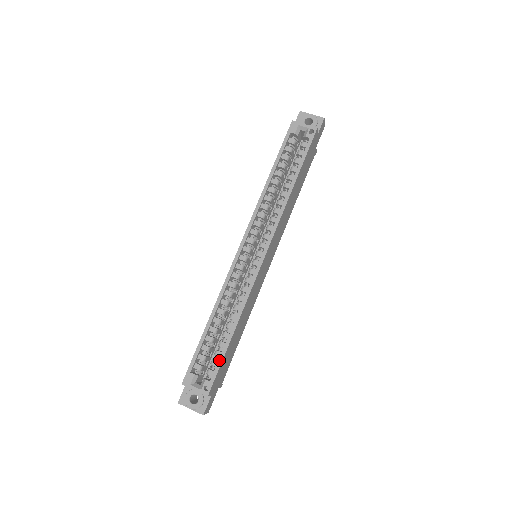
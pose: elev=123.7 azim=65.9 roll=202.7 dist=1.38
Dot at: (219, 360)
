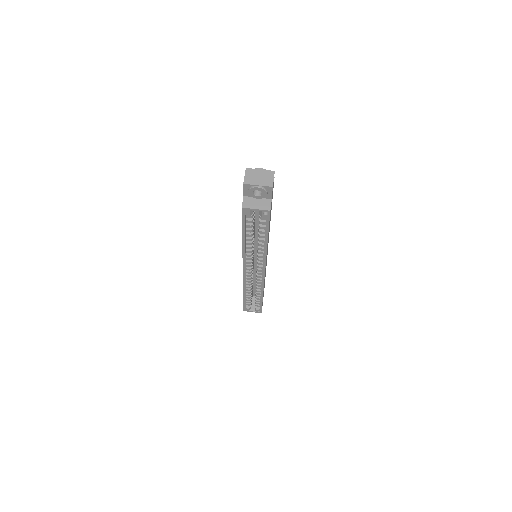
Dot at: (260, 305)
